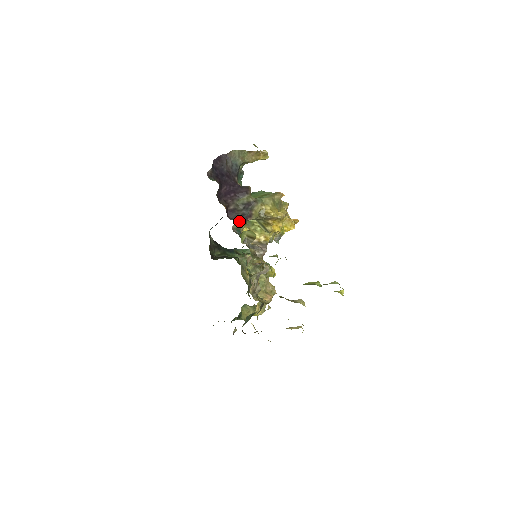
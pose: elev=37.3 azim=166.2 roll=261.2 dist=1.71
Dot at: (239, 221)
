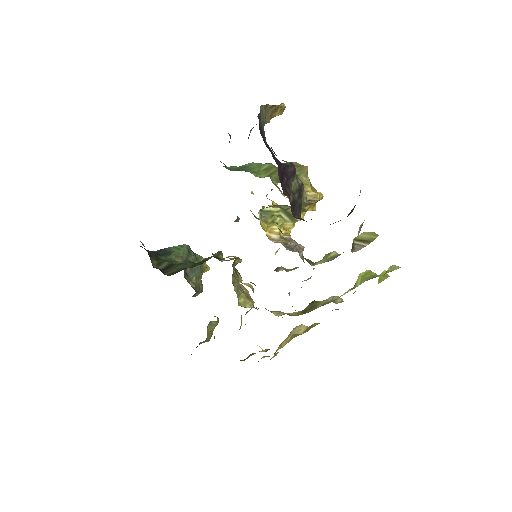
Dot at: (299, 217)
